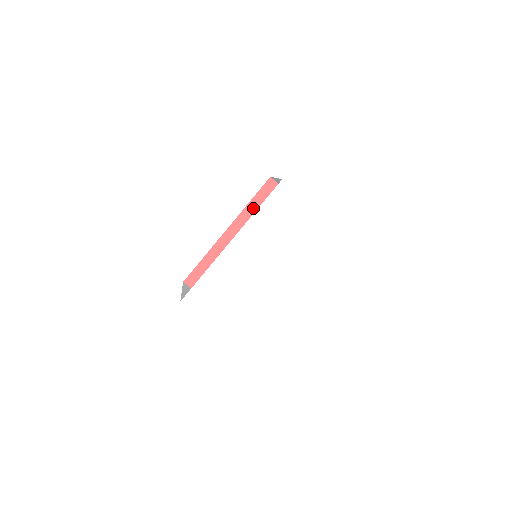
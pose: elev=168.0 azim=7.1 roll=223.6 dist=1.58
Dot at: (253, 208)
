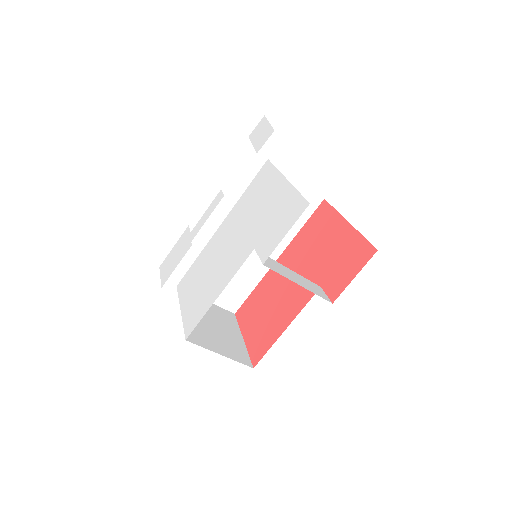
Dot at: (303, 233)
